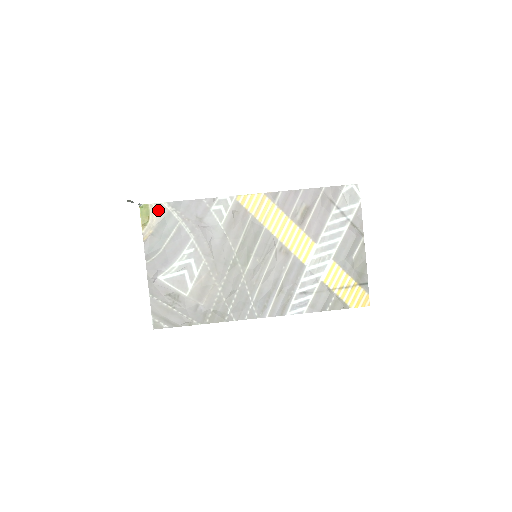
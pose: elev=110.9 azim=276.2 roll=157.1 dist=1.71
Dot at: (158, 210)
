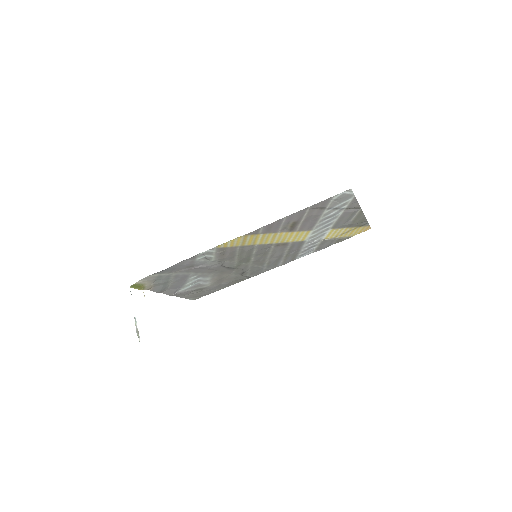
Dot at: (147, 280)
